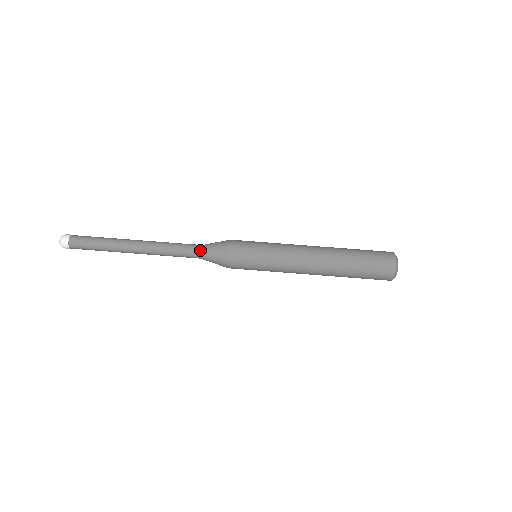
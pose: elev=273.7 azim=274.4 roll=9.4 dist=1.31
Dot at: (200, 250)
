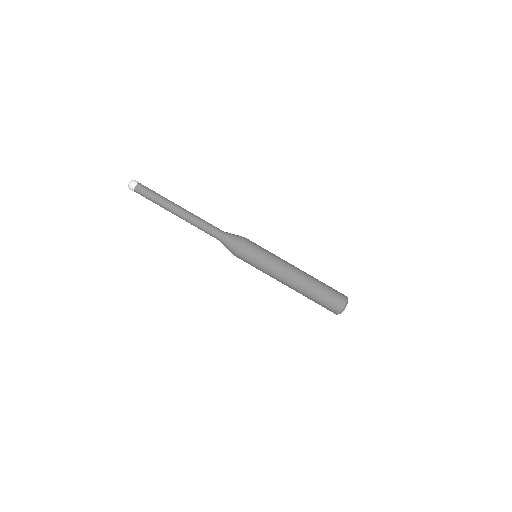
Dot at: (221, 234)
